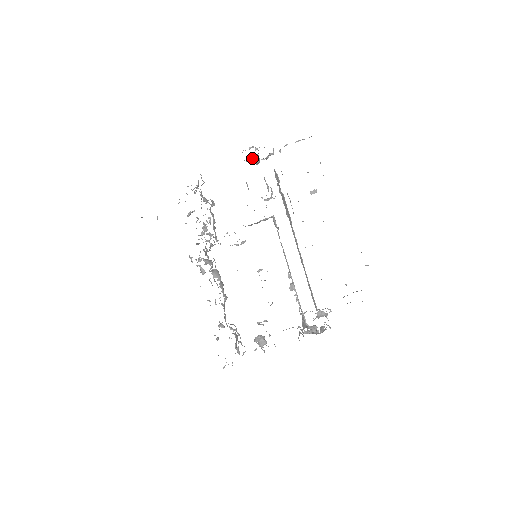
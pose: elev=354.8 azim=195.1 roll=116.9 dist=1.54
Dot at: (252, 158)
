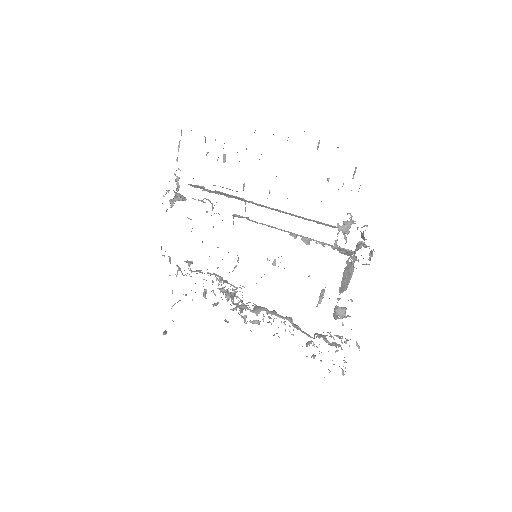
Dot at: (171, 199)
